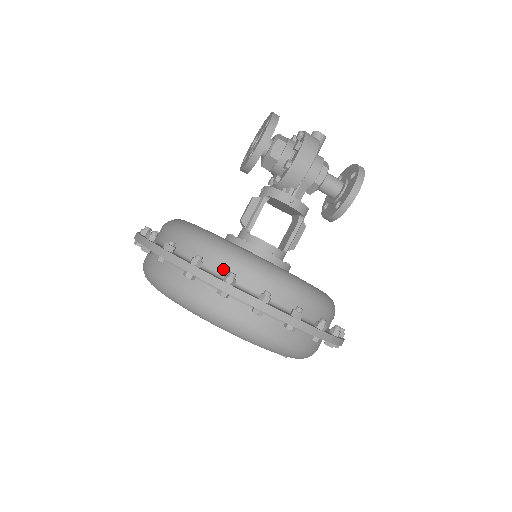
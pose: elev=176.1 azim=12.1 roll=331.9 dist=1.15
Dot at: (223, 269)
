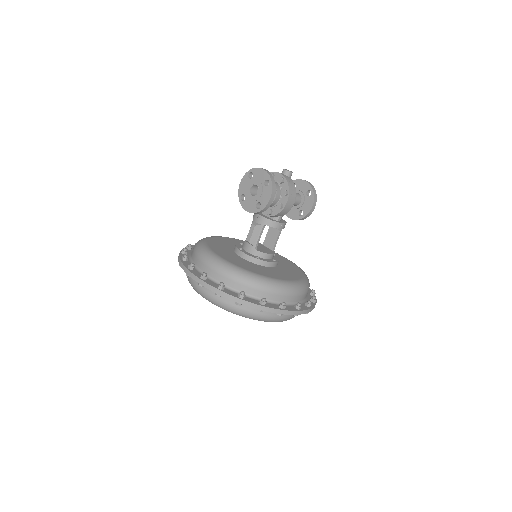
Dot at: (274, 298)
